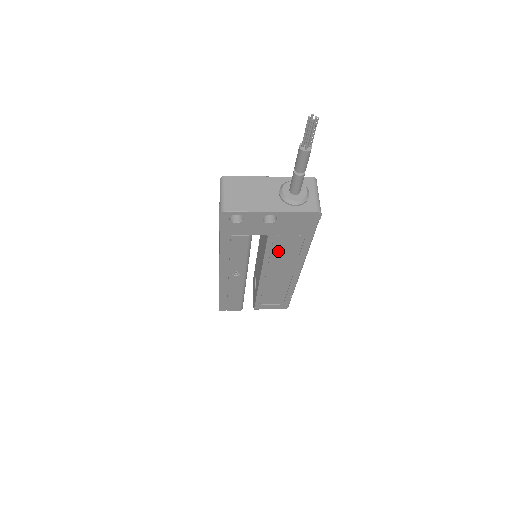
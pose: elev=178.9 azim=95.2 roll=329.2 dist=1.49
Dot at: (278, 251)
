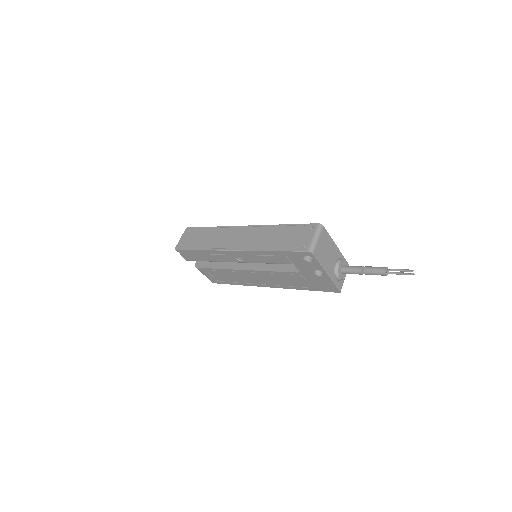
Dot at: (284, 277)
